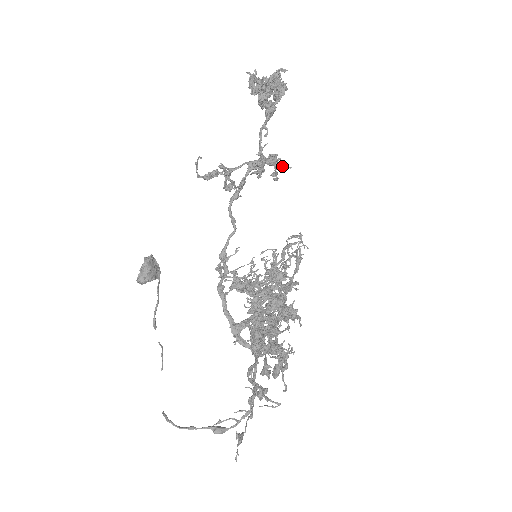
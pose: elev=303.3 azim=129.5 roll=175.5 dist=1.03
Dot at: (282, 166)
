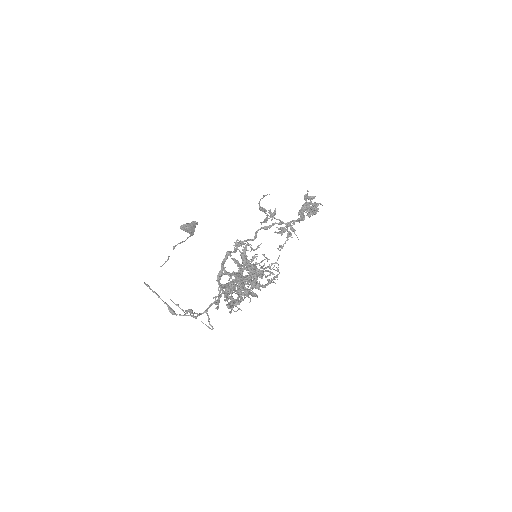
Dot at: (295, 234)
